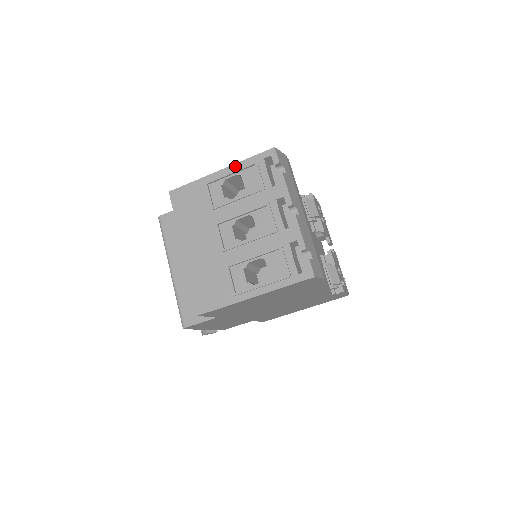
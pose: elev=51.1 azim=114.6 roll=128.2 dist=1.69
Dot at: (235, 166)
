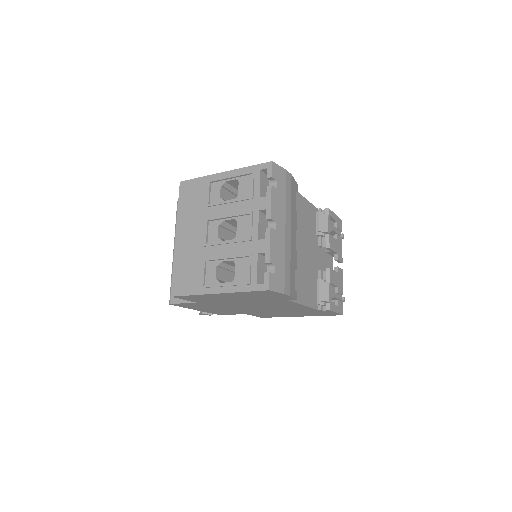
Dot at: (236, 171)
